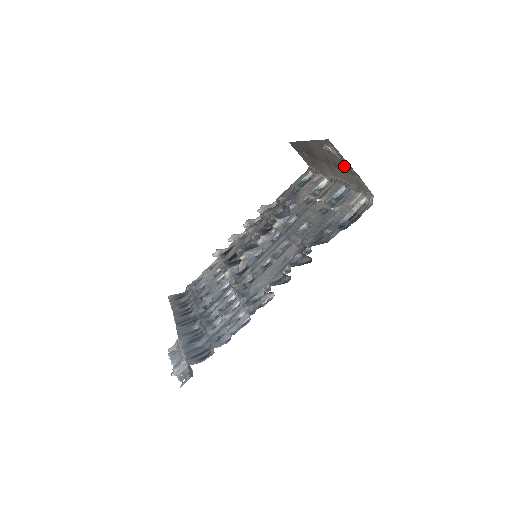
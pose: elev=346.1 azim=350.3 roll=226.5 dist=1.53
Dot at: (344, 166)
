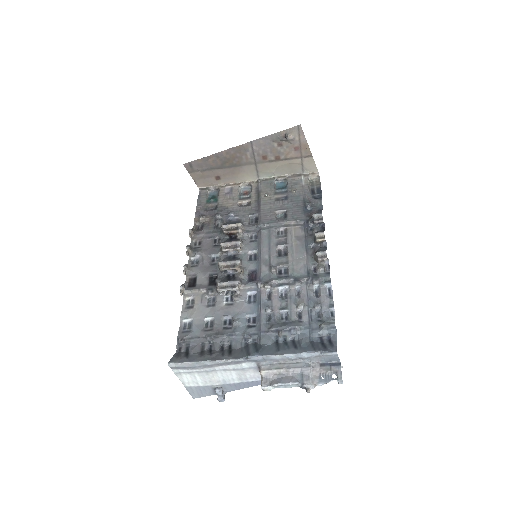
Dot at: (294, 153)
